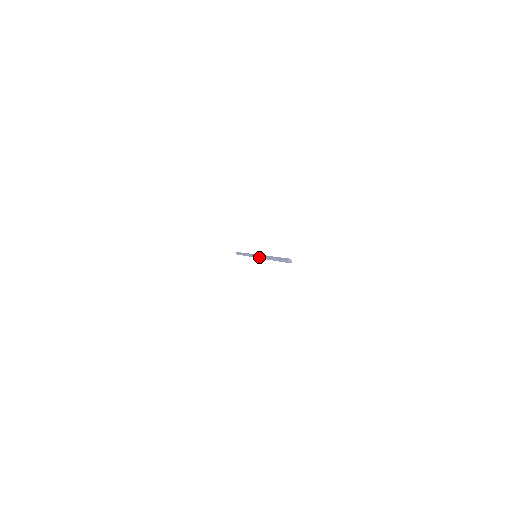
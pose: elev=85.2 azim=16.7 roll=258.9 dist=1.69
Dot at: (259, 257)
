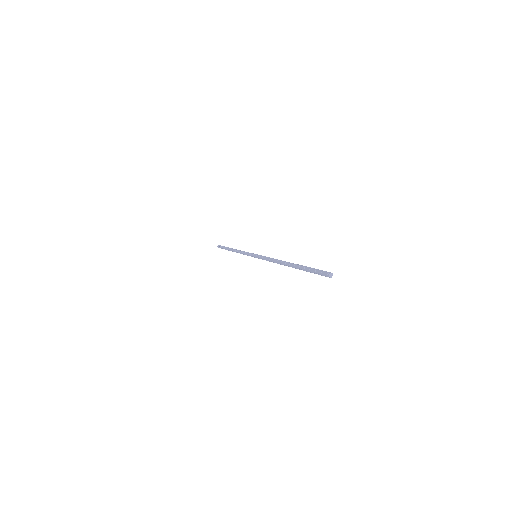
Dot at: (264, 257)
